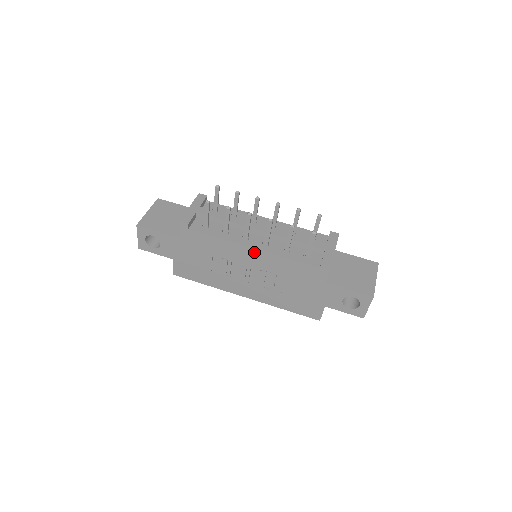
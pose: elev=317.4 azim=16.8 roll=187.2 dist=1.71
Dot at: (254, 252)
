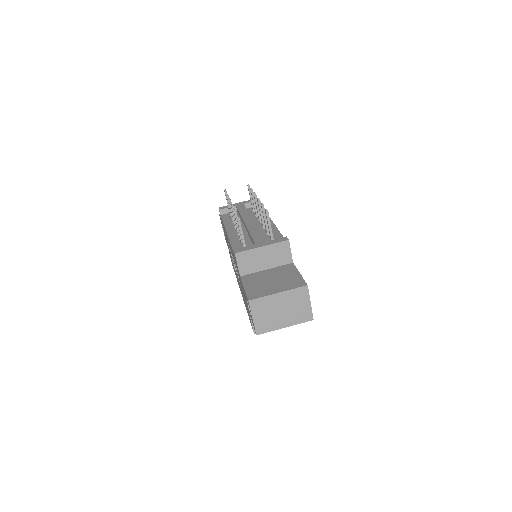
Dot at: occluded
